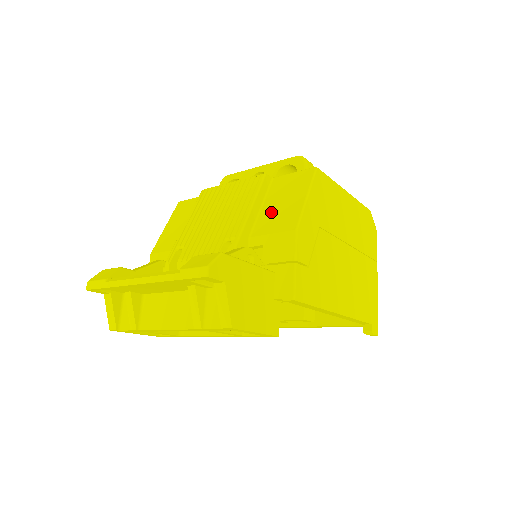
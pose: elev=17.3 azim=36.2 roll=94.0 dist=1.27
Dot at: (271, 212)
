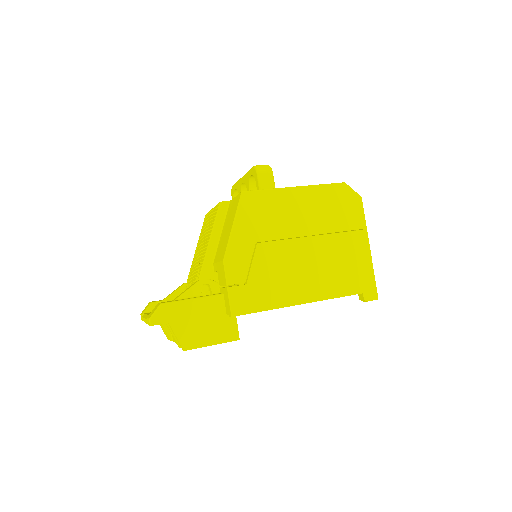
Dot at: (222, 240)
